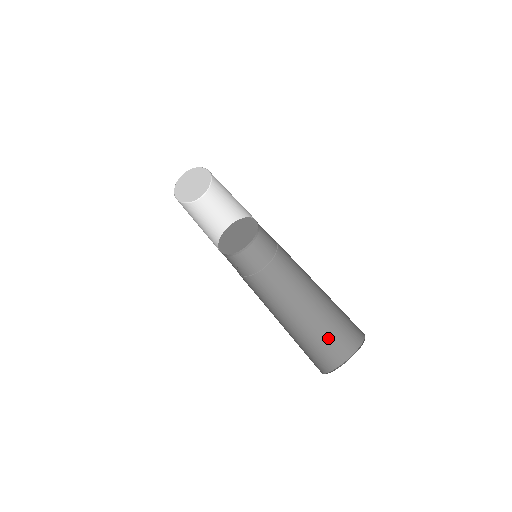
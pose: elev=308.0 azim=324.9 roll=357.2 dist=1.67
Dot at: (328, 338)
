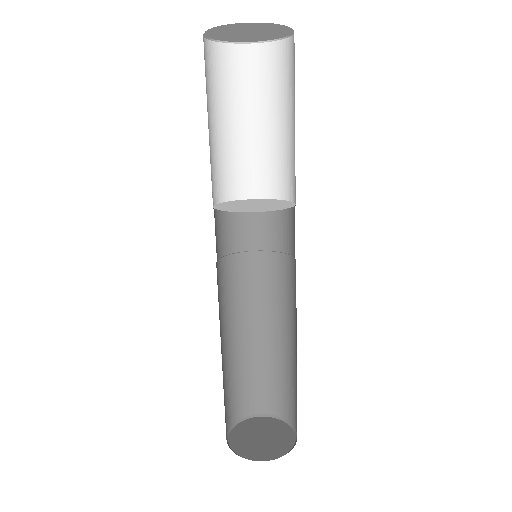
Dot at: (292, 393)
